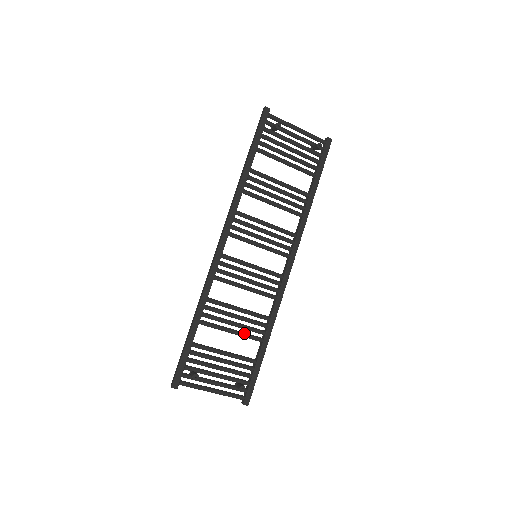
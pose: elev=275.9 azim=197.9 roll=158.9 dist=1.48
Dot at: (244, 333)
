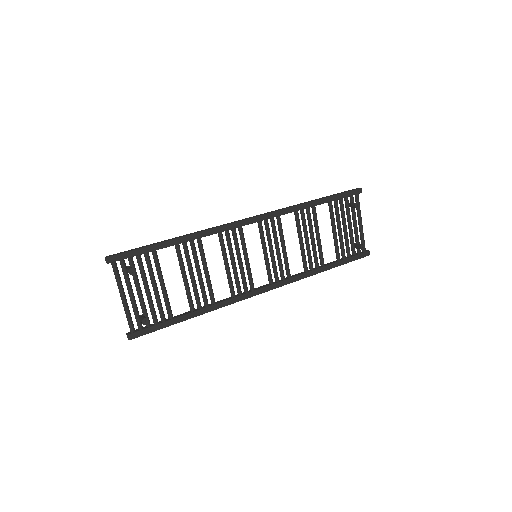
Dot at: occluded
